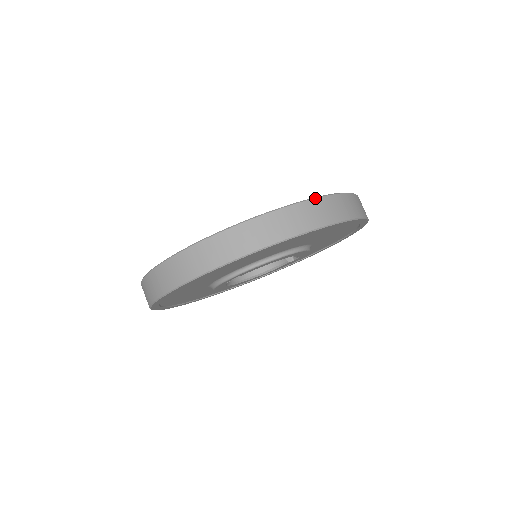
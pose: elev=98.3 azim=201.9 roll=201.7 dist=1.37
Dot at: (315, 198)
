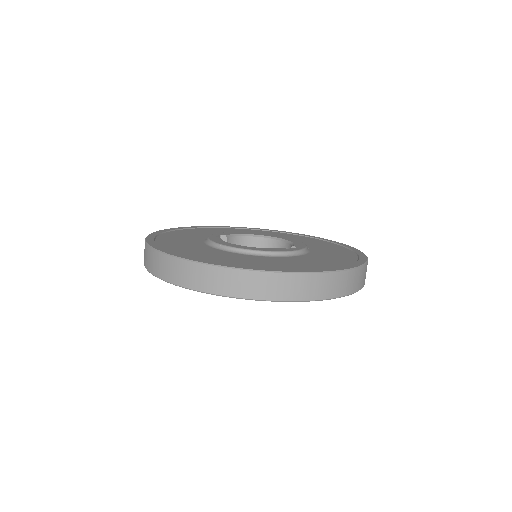
Dot at: (194, 262)
